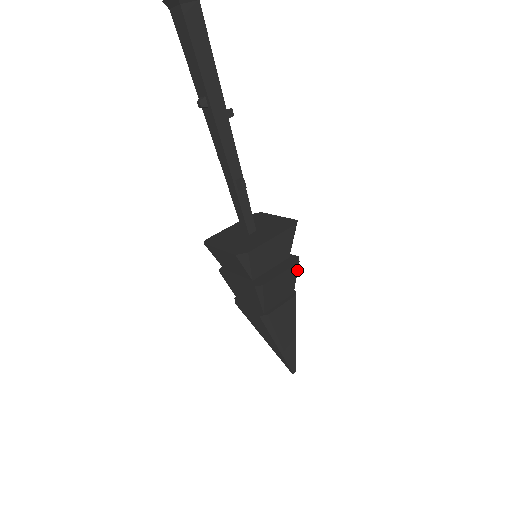
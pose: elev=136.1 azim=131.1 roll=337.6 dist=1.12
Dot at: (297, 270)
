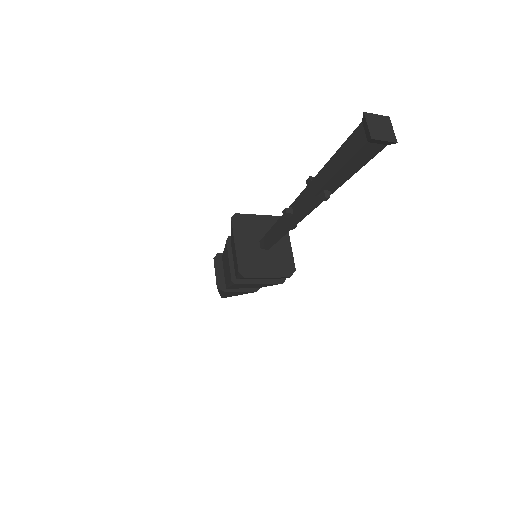
Dot at: occluded
